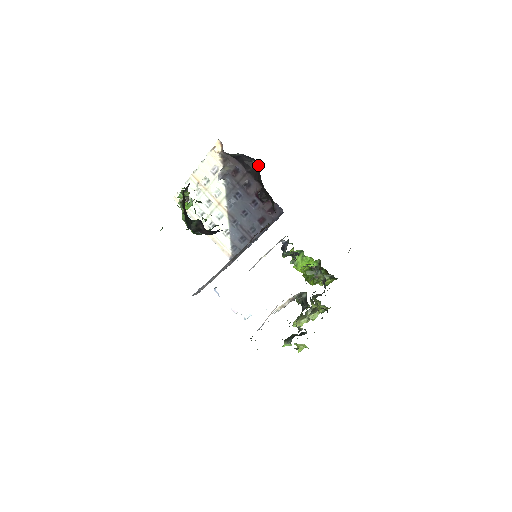
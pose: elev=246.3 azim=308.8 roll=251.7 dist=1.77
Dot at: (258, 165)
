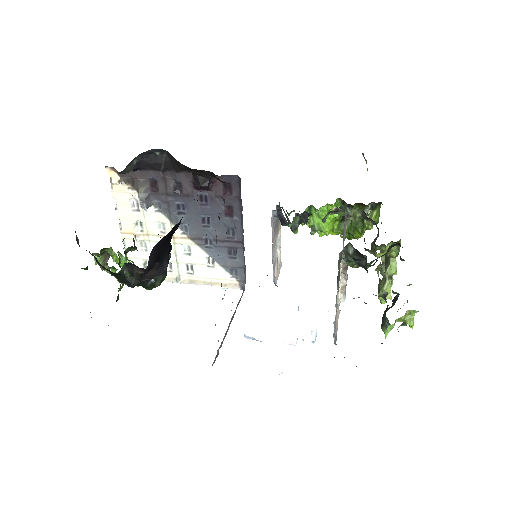
Dot at: (165, 152)
